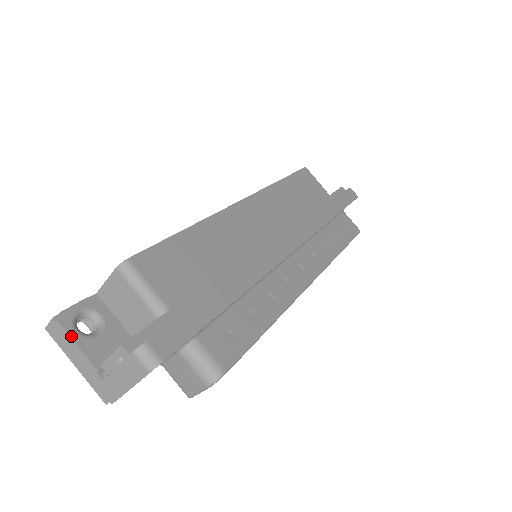
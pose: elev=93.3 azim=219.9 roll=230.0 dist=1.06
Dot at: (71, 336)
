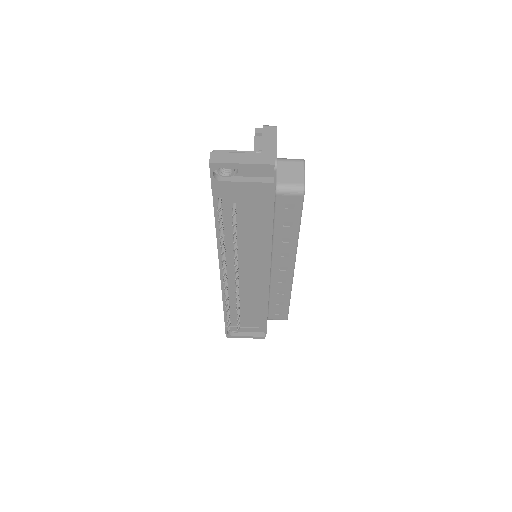
Dot at: (228, 151)
